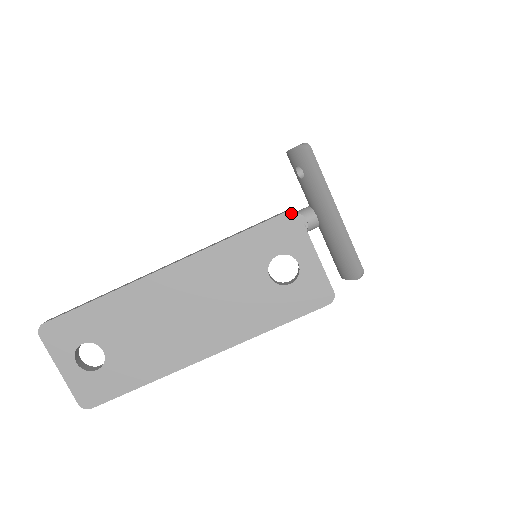
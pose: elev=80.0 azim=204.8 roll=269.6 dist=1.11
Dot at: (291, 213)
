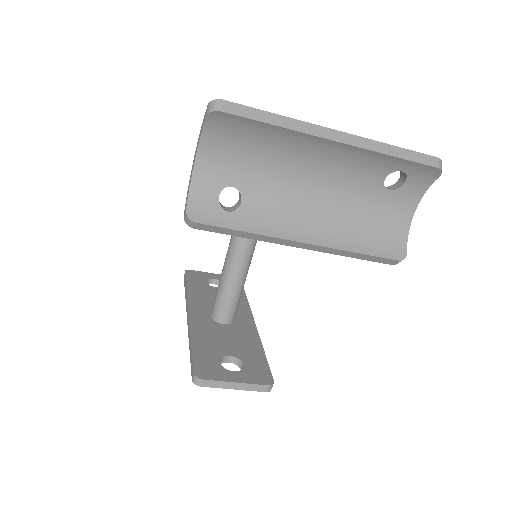
Dot at: (195, 382)
